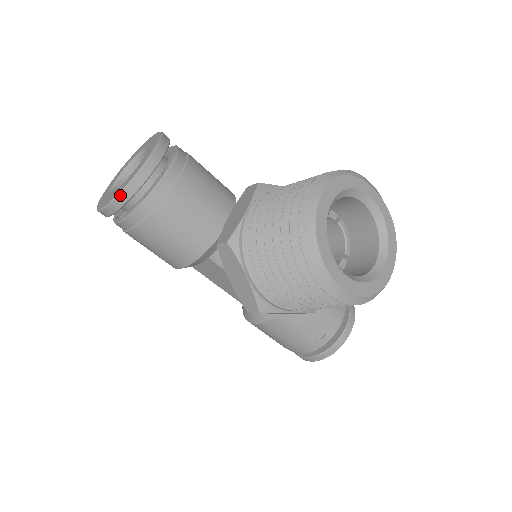
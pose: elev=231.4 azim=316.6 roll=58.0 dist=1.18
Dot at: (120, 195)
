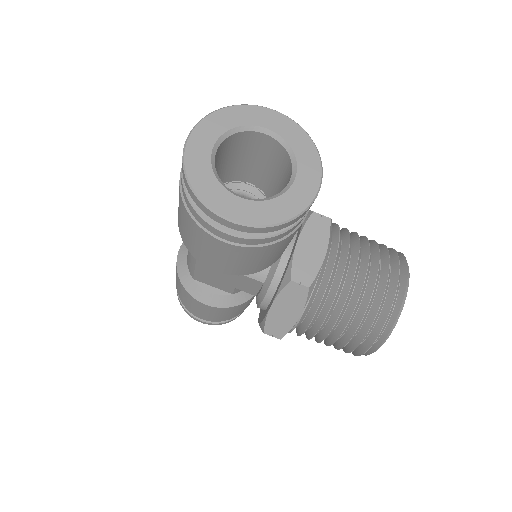
Dot at: (276, 226)
